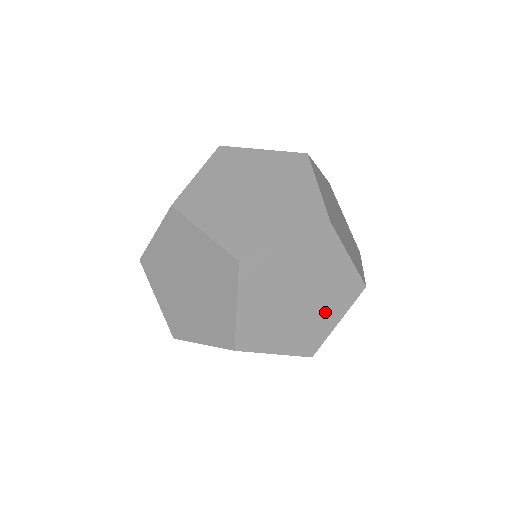
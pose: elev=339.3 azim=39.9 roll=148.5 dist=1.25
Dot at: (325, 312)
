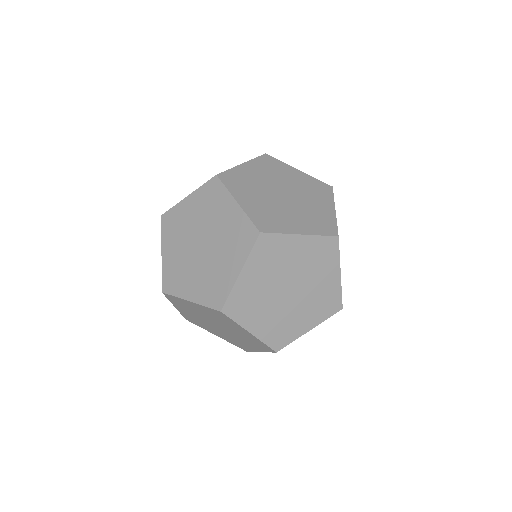
Dot at: (225, 260)
